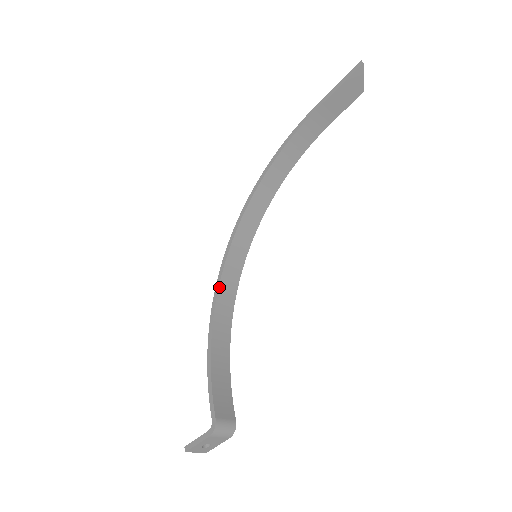
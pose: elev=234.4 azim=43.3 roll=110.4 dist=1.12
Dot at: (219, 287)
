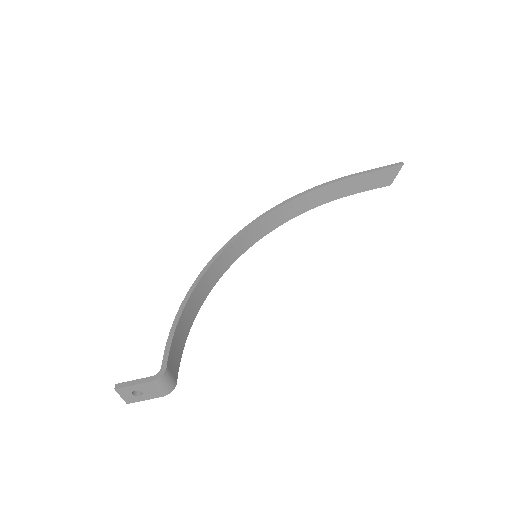
Dot at: (211, 264)
